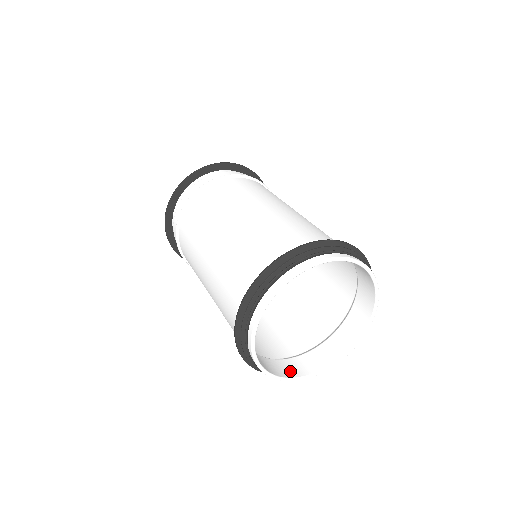
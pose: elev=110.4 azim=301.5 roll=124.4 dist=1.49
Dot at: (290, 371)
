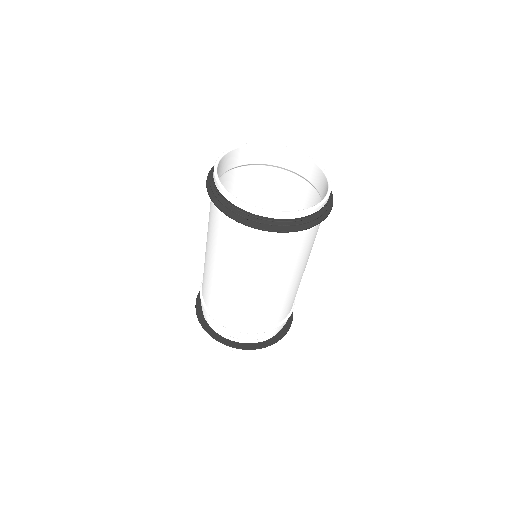
Dot at: (269, 217)
